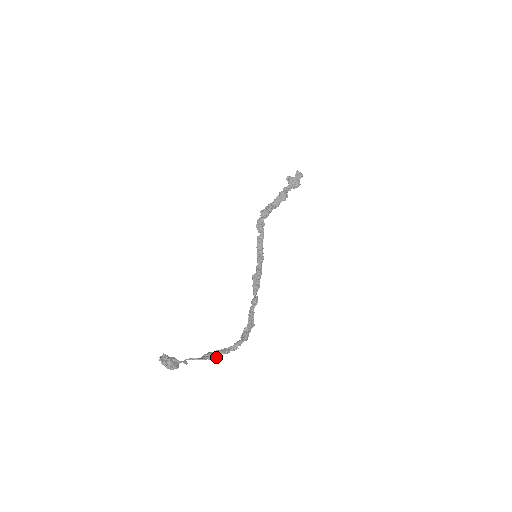
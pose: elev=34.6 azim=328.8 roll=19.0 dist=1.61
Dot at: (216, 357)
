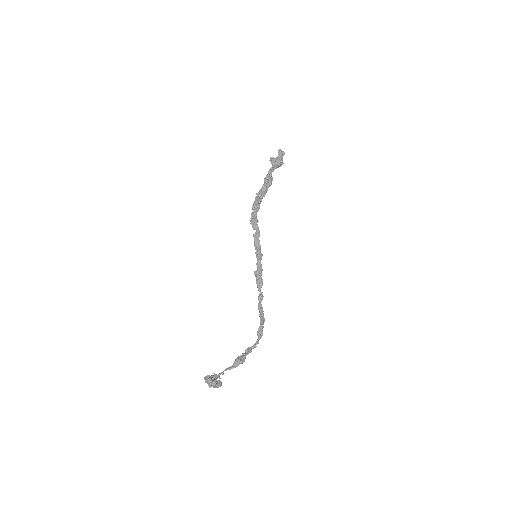
Dot at: (244, 361)
